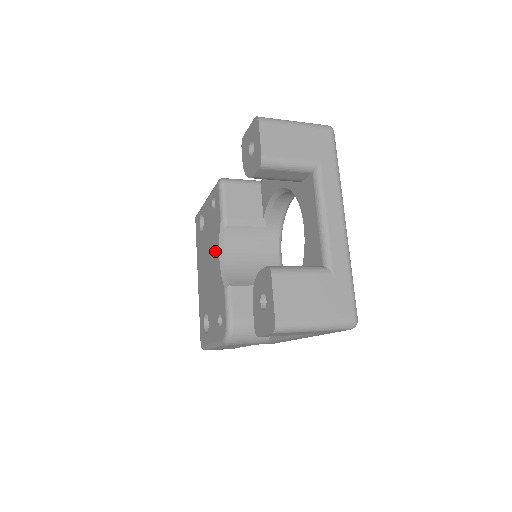
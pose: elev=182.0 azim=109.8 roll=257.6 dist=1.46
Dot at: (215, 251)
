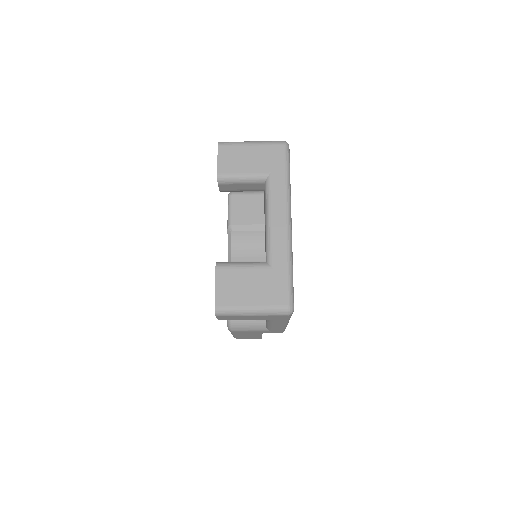
Dot at: occluded
